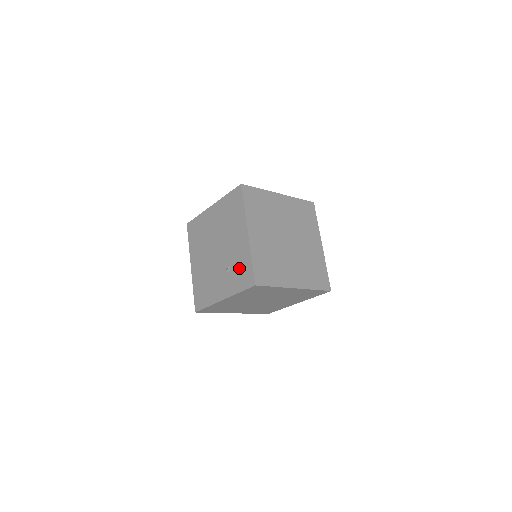
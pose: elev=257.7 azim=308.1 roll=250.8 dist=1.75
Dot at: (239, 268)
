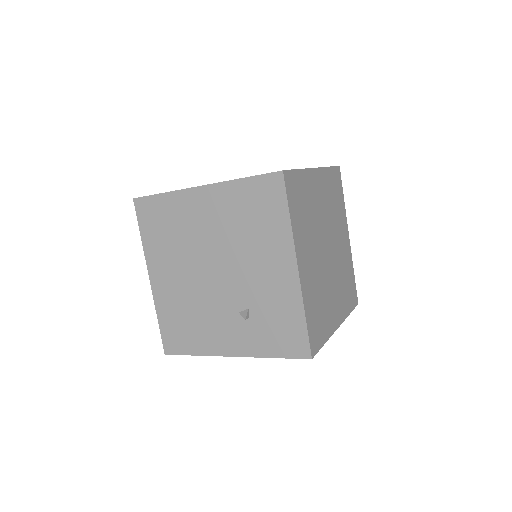
Dot at: (273, 320)
